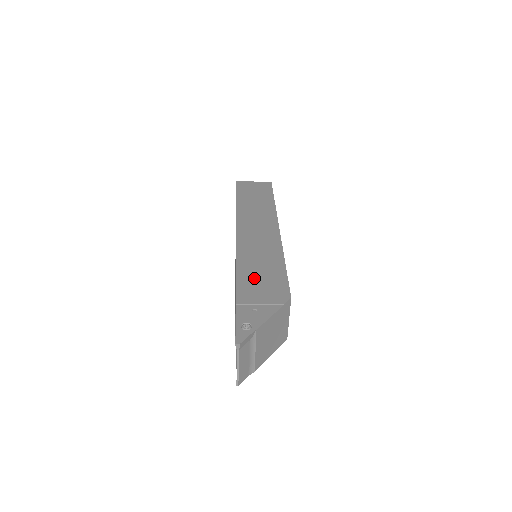
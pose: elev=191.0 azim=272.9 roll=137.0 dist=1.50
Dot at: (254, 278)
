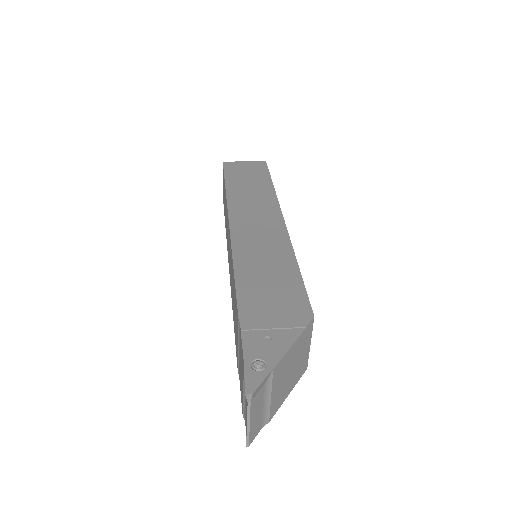
Dot at: (260, 290)
